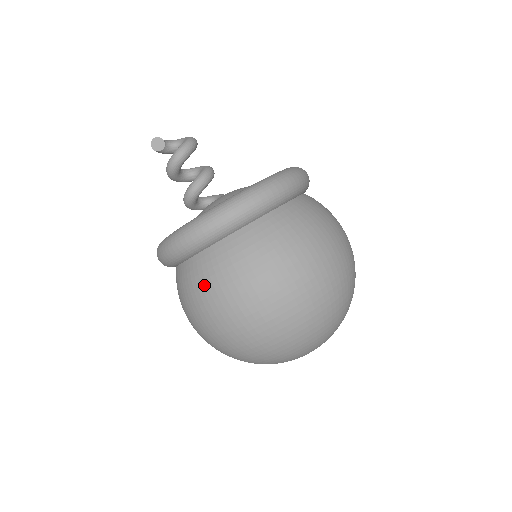
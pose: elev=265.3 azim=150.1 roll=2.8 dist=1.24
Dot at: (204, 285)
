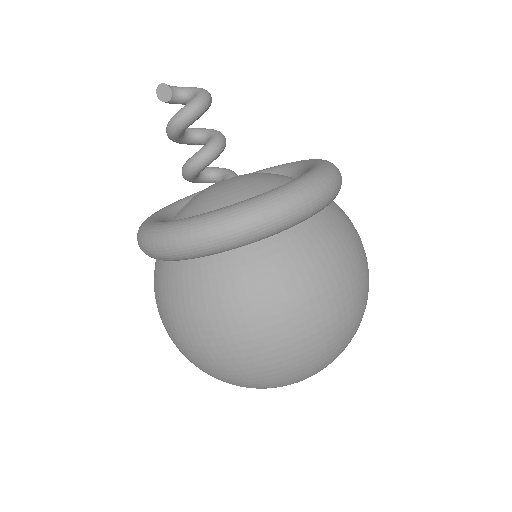
Dot at: (163, 300)
